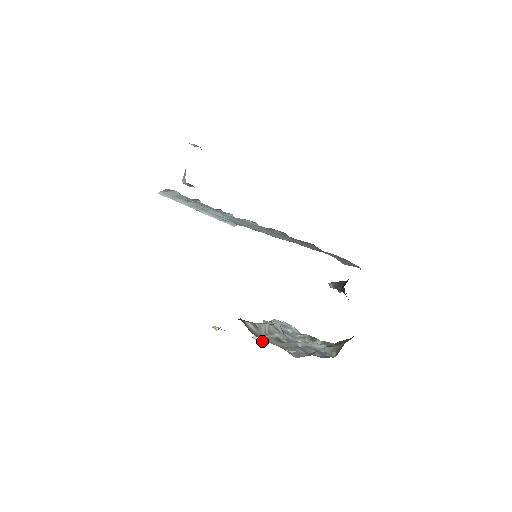
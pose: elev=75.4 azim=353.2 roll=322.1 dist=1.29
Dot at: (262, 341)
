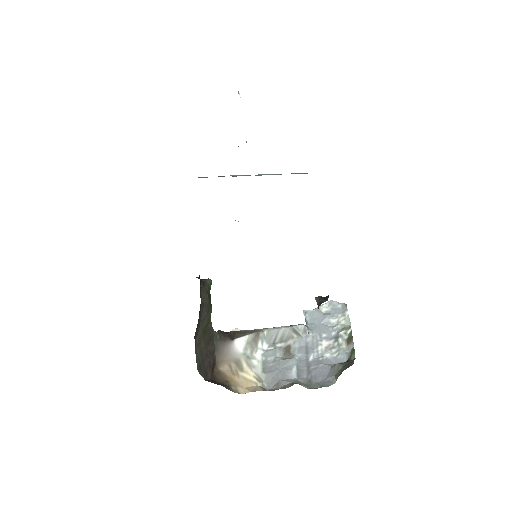
Dot at: occluded
